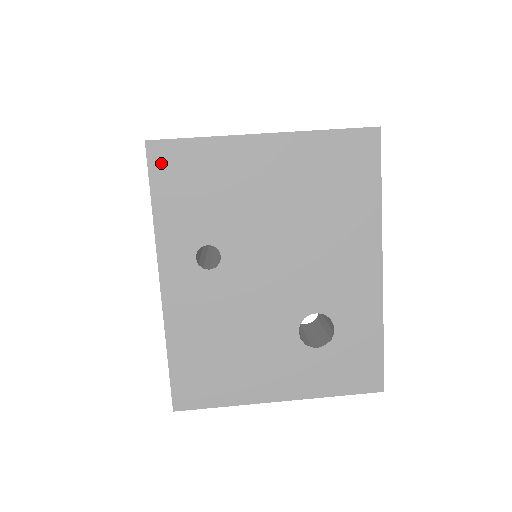
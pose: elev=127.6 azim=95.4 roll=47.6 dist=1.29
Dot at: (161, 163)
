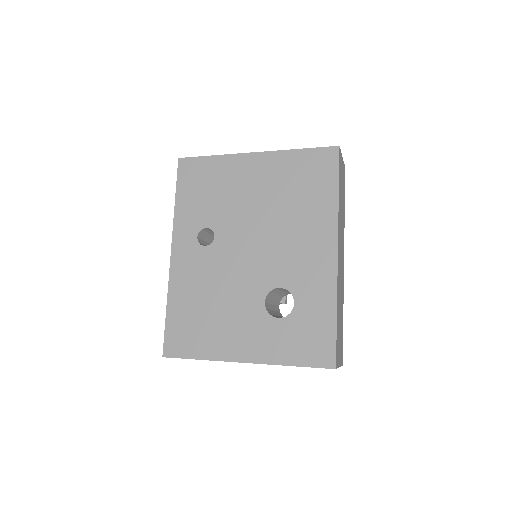
Dot at: (186, 172)
